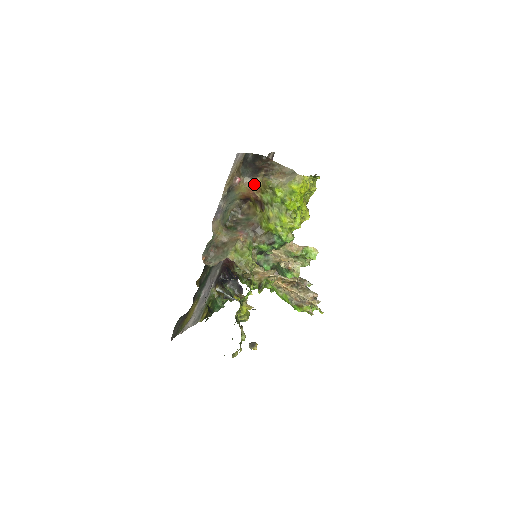
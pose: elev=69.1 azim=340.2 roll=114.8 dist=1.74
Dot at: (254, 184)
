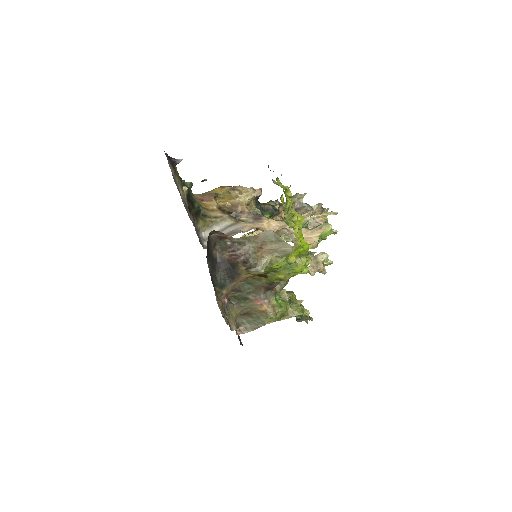
Dot at: (241, 280)
